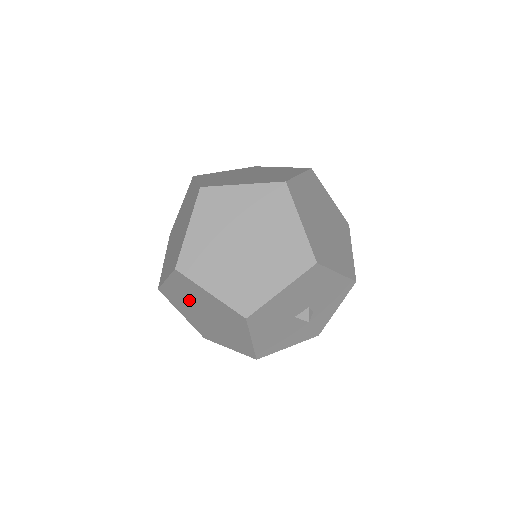
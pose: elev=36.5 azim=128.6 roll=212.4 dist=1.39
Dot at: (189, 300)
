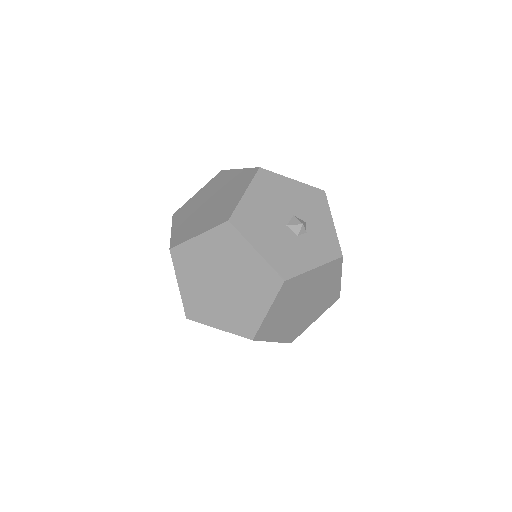
Dot at: (202, 283)
